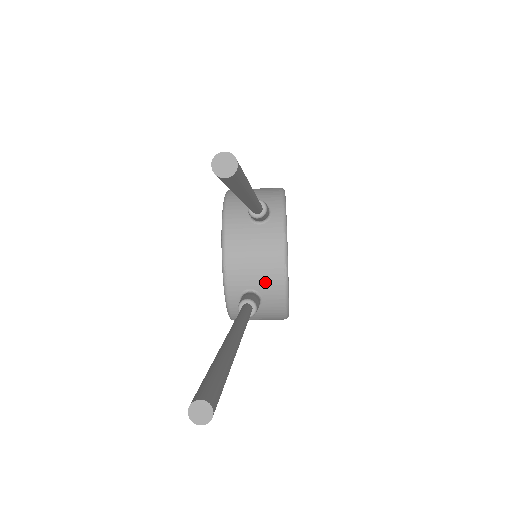
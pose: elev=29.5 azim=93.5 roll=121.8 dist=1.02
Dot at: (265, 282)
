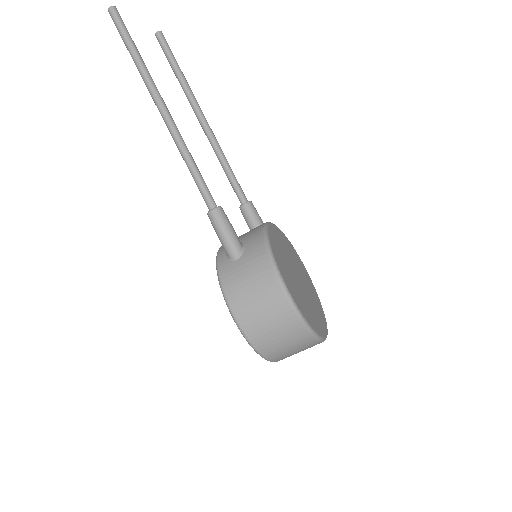
Dot at: (248, 235)
